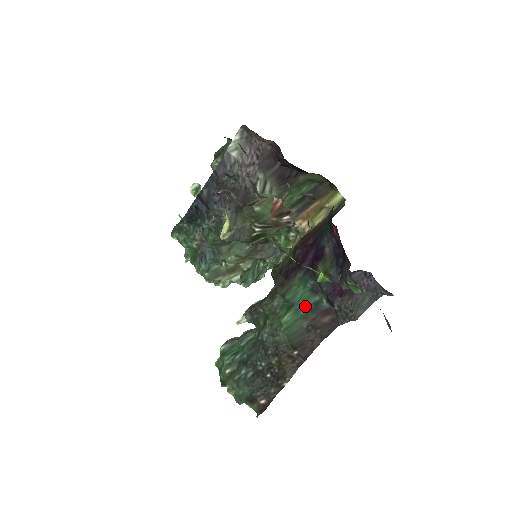
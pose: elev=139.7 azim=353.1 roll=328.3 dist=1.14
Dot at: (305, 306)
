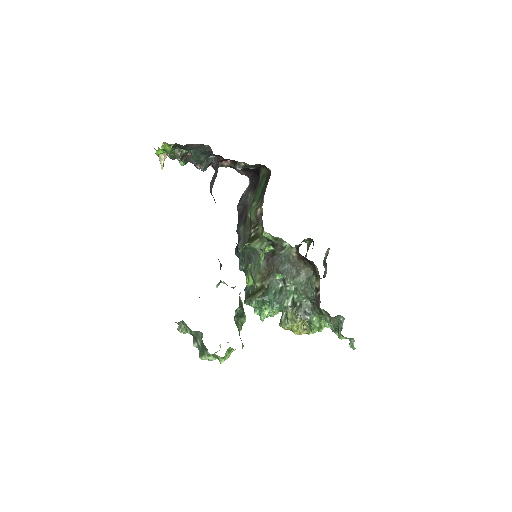
Dot at: occluded
